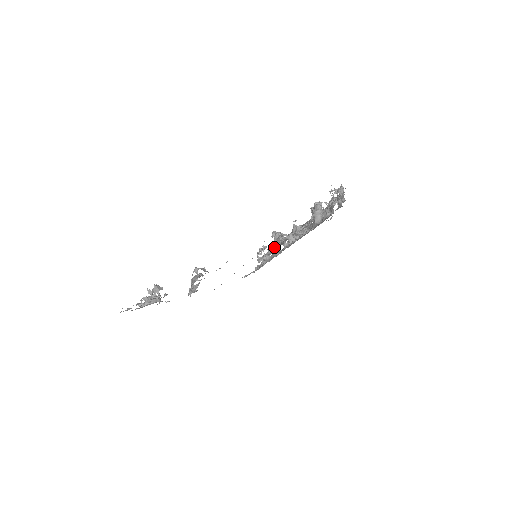
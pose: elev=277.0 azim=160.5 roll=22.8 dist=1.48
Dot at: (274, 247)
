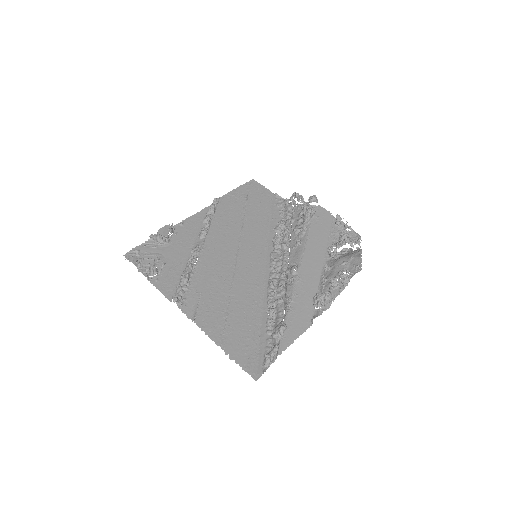
Dot at: (300, 216)
